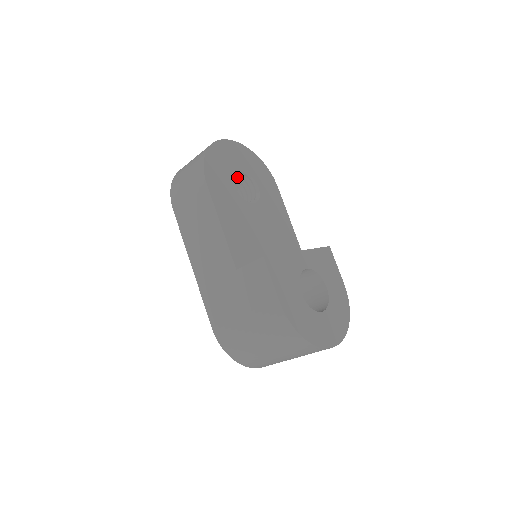
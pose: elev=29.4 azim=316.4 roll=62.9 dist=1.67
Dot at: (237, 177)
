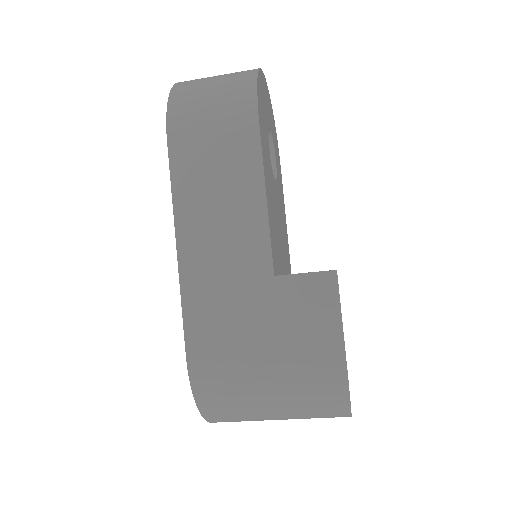
Dot at: occluded
